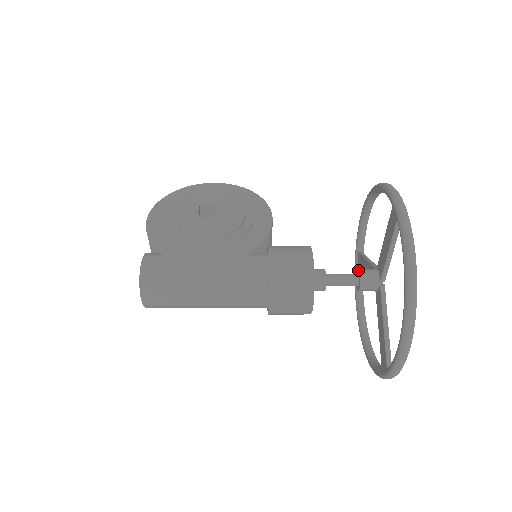
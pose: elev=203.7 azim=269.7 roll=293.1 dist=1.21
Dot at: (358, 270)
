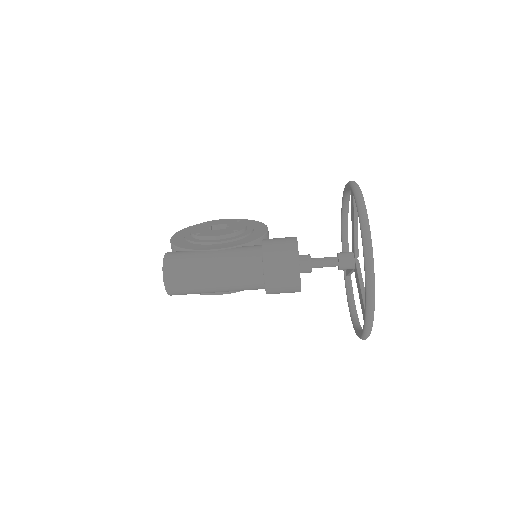
Dot at: (337, 253)
